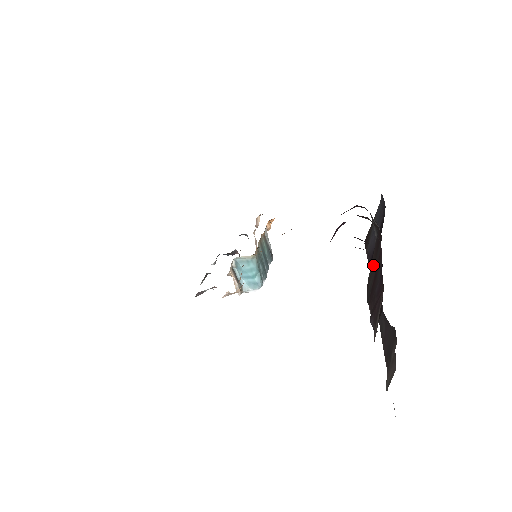
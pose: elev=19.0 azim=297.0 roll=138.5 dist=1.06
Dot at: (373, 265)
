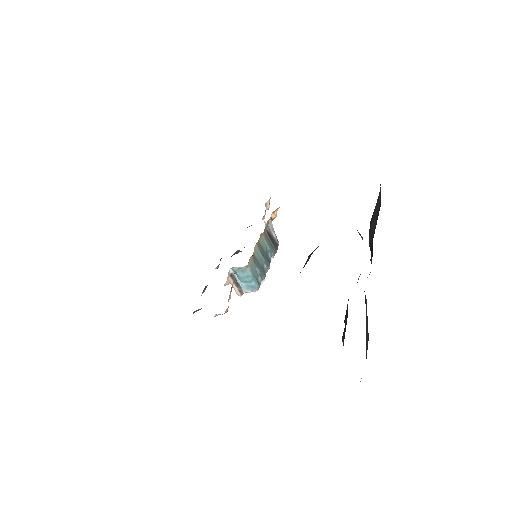
Dot at: occluded
